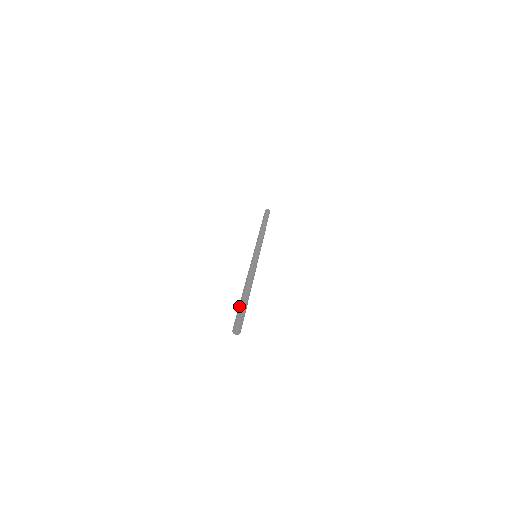
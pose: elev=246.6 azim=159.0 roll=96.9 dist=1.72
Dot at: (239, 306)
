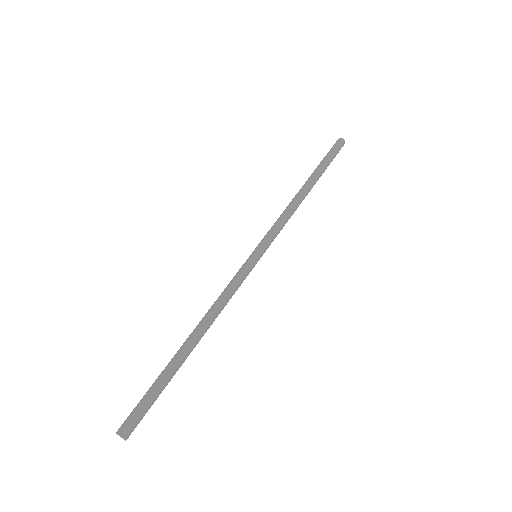
Dot at: occluded
